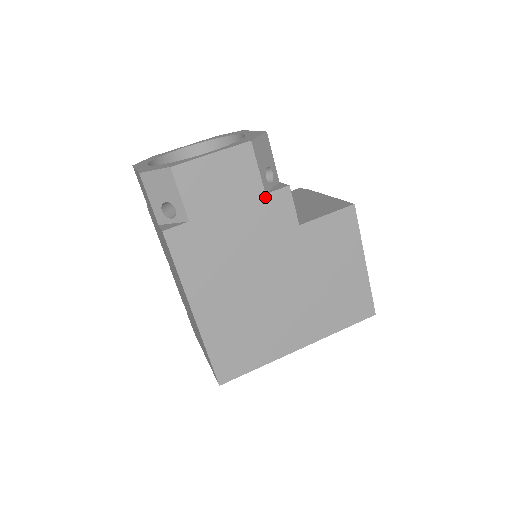
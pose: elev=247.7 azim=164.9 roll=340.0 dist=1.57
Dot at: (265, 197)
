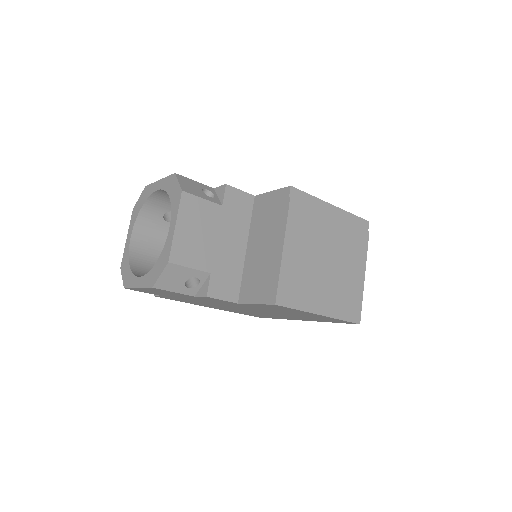
Dot at: (196, 297)
